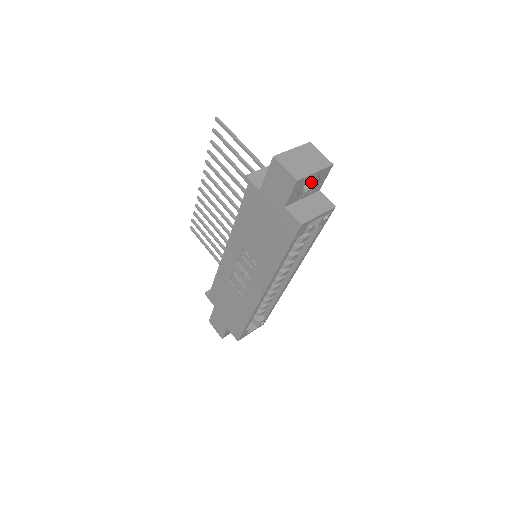
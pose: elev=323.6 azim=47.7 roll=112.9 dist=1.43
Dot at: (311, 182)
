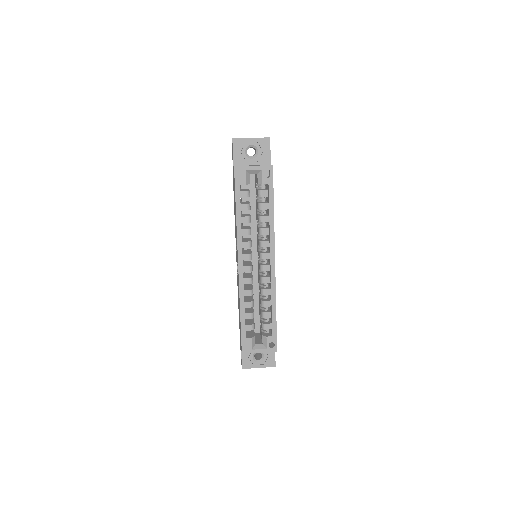
Dot at: (256, 152)
